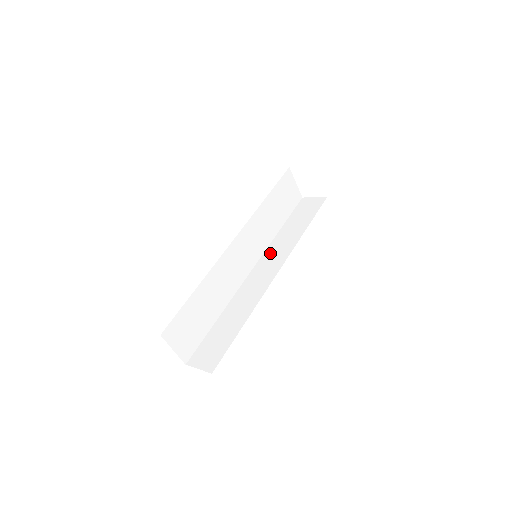
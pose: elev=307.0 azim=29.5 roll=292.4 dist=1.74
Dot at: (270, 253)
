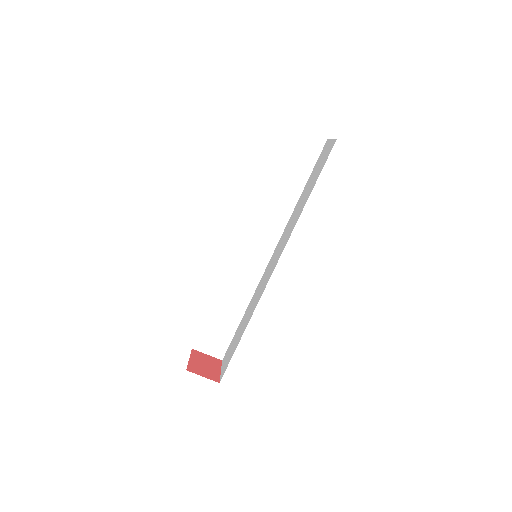
Dot at: (259, 223)
